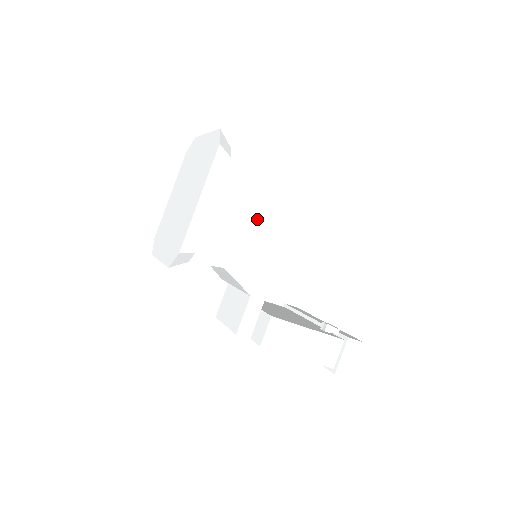
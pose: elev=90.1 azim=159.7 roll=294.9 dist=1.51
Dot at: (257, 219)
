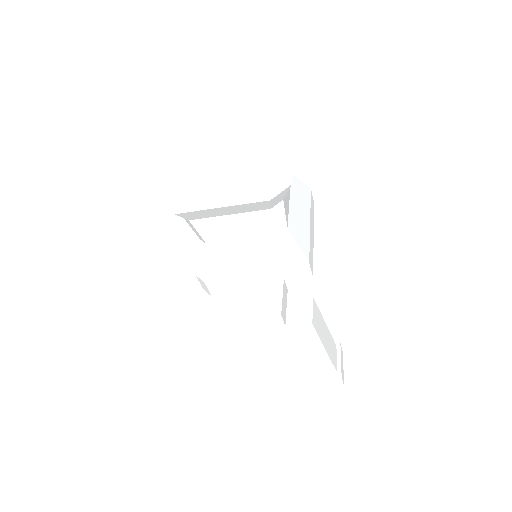
Dot at: (296, 203)
